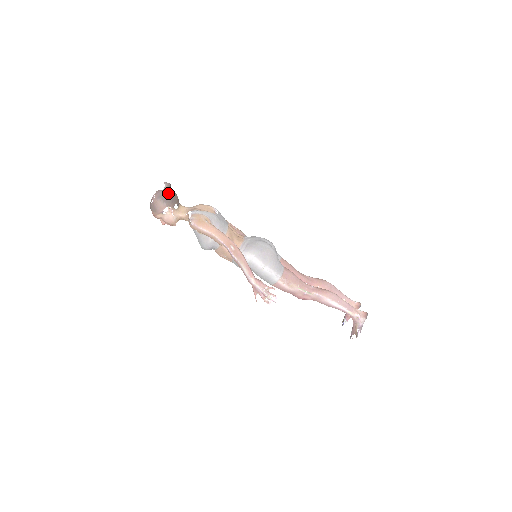
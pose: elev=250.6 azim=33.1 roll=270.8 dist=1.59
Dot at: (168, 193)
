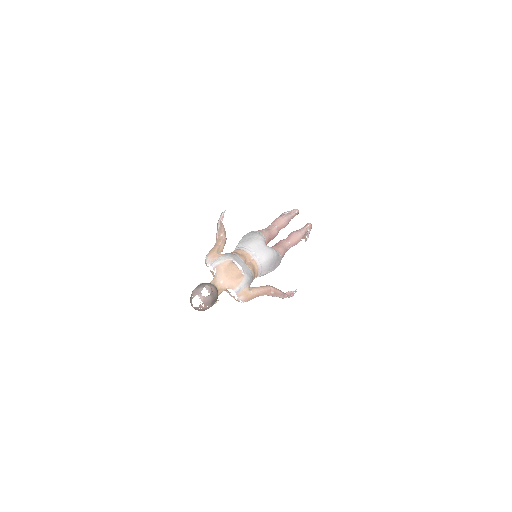
Dot at: (213, 295)
